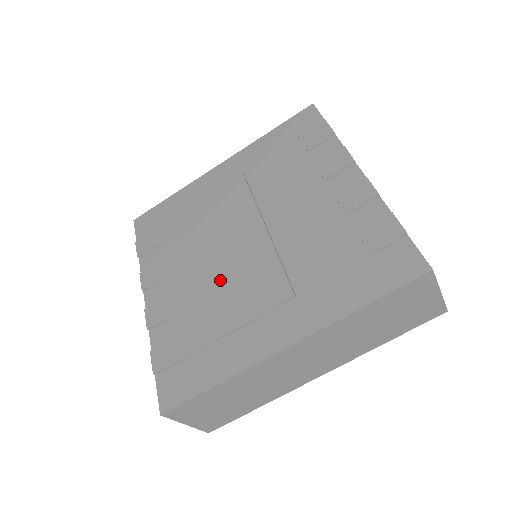
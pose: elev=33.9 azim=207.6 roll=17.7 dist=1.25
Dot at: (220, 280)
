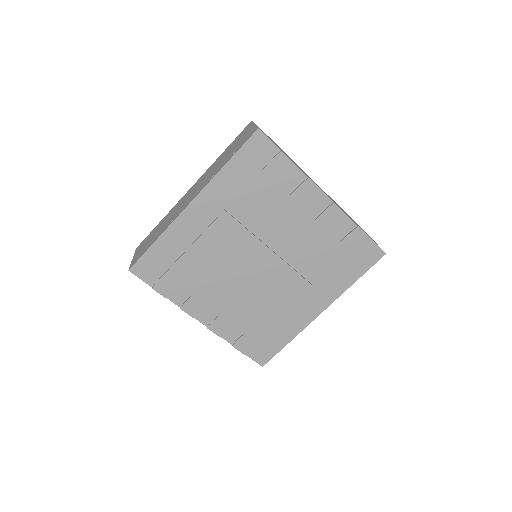
Dot at: (258, 294)
